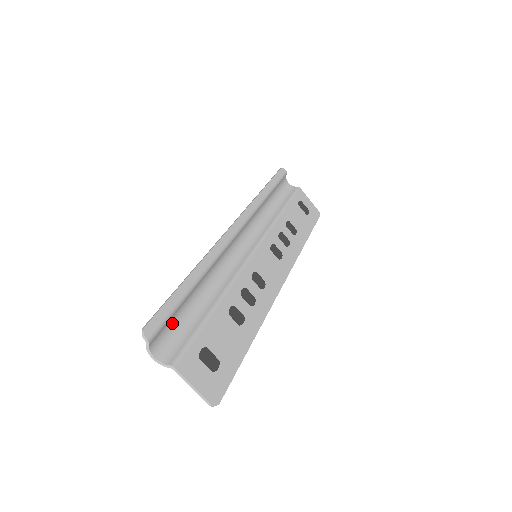
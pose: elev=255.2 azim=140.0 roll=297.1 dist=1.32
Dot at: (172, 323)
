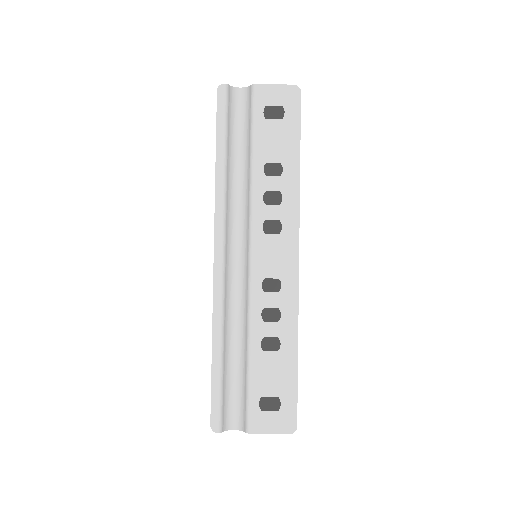
Dot at: (228, 396)
